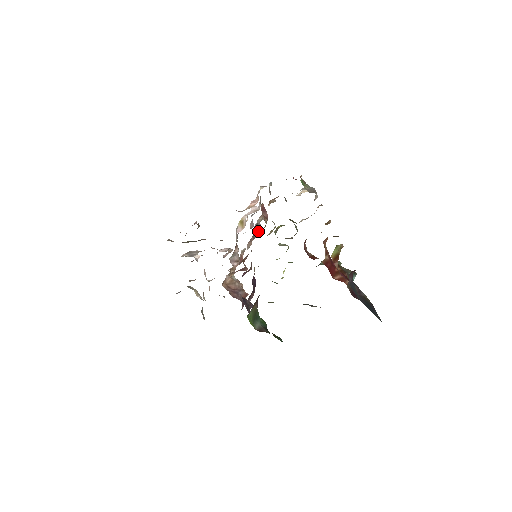
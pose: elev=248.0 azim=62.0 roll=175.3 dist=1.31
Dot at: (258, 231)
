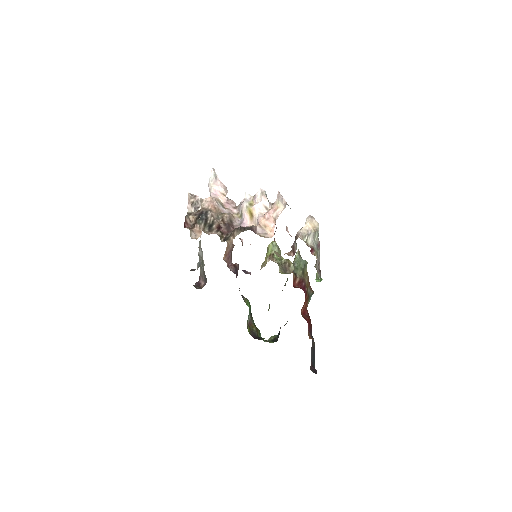
Dot at: occluded
